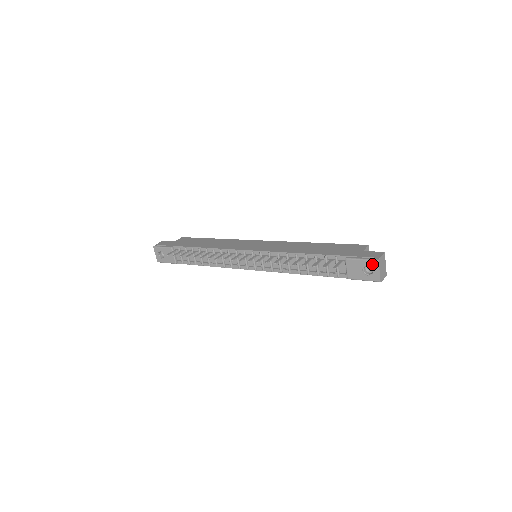
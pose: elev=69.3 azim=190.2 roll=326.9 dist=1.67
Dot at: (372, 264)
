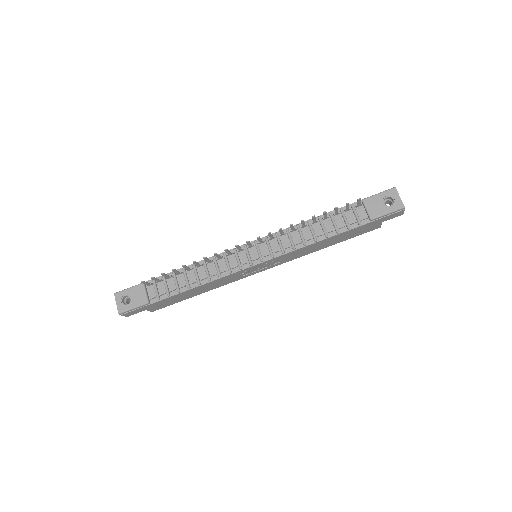
Dot at: (390, 193)
